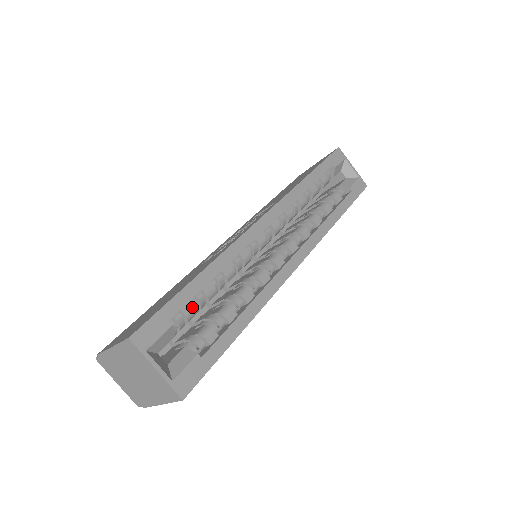
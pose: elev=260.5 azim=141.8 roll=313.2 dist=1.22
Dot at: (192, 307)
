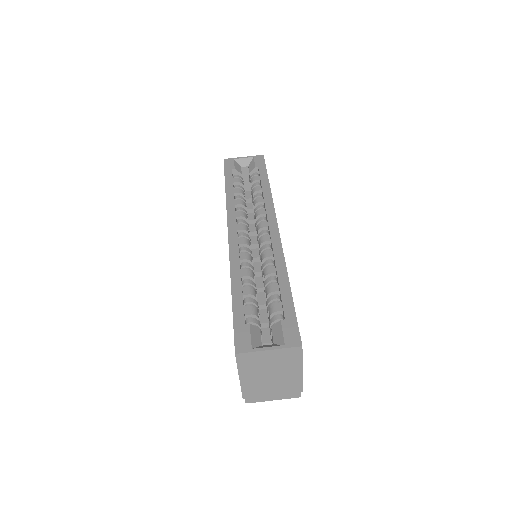
Dot at: (249, 307)
